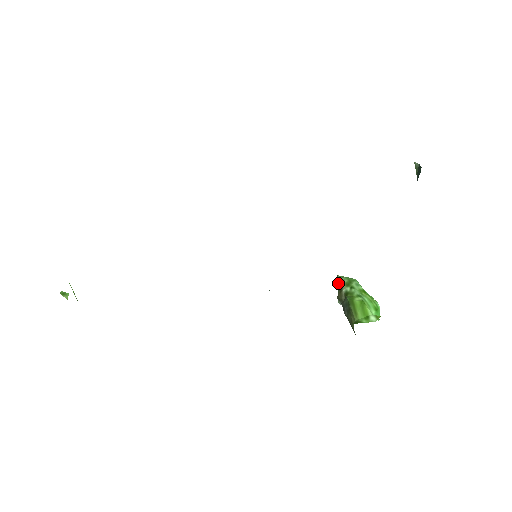
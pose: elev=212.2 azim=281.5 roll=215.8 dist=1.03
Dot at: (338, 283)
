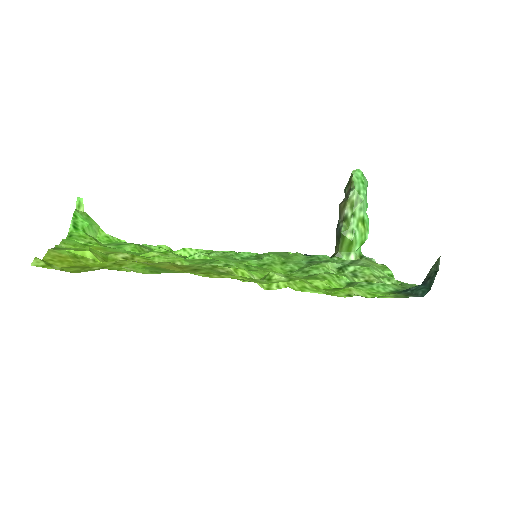
Dot at: (350, 183)
